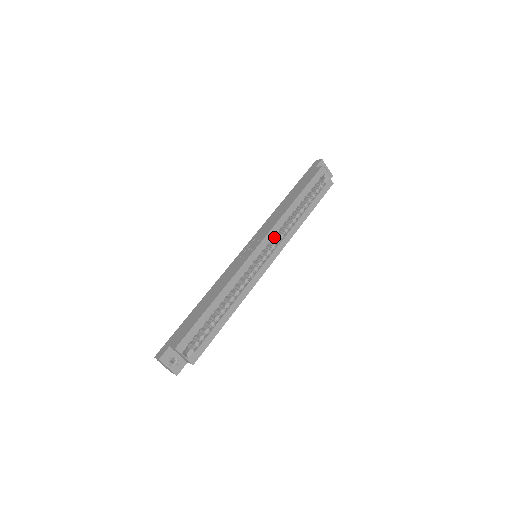
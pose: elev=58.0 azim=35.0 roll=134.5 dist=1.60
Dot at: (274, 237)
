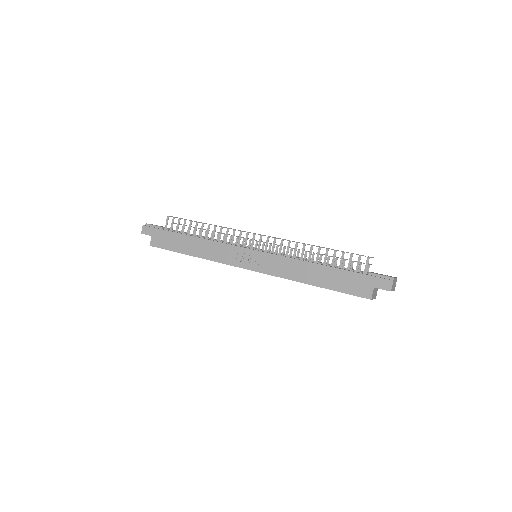
Dot at: occluded
